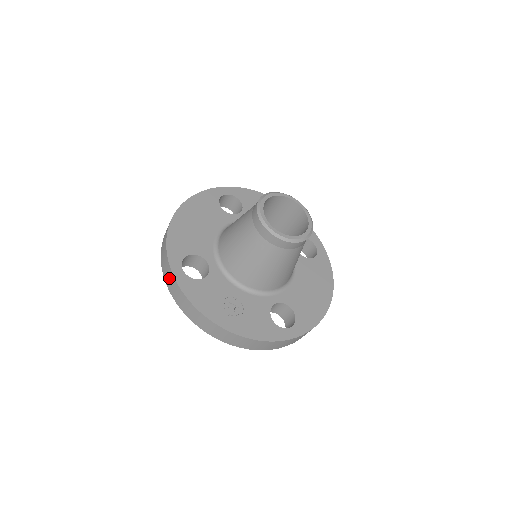
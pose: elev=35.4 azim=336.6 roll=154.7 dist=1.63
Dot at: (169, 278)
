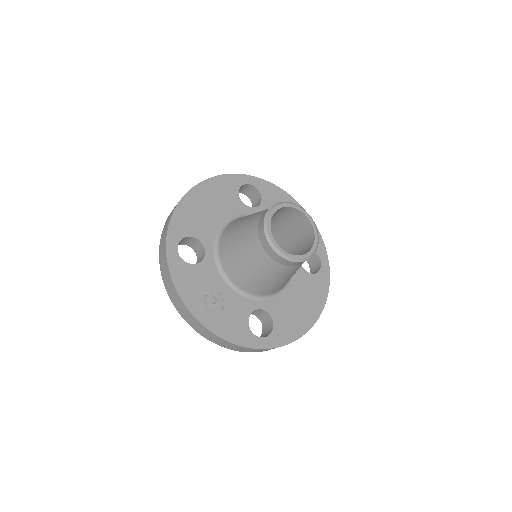
Dot at: (162, 253)
